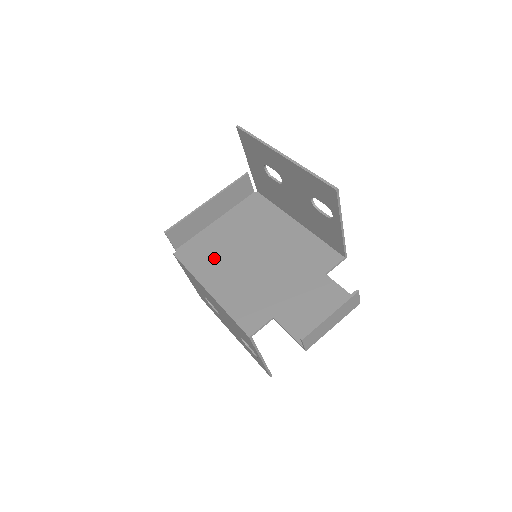
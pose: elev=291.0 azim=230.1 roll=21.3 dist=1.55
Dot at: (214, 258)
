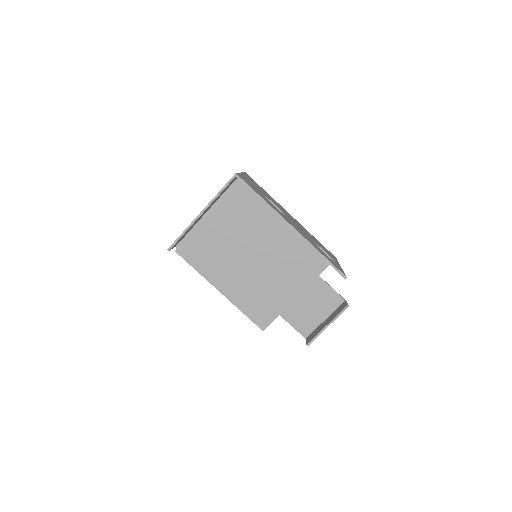
Dot at: (217, 257)
